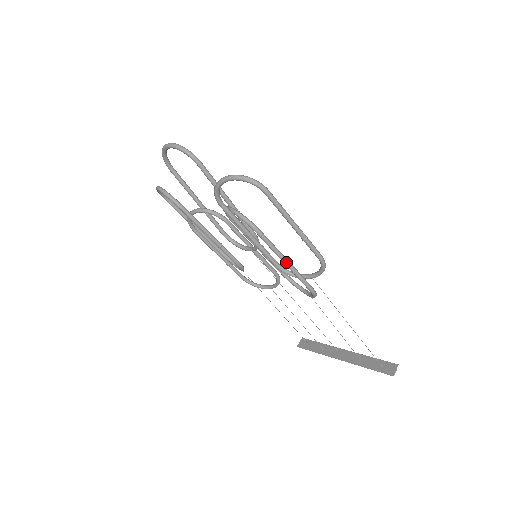
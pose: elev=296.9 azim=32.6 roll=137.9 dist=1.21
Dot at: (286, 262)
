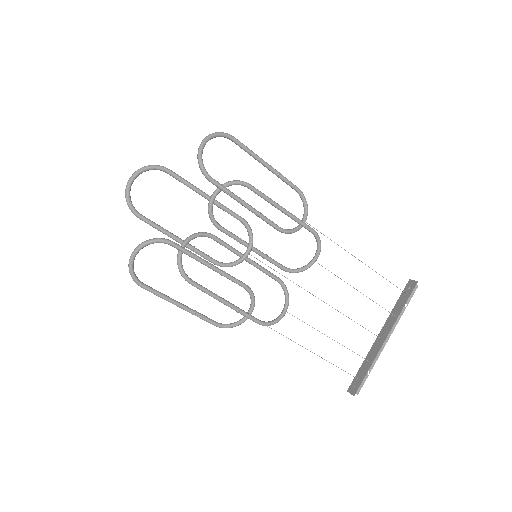
Dot at: (283, 208)
